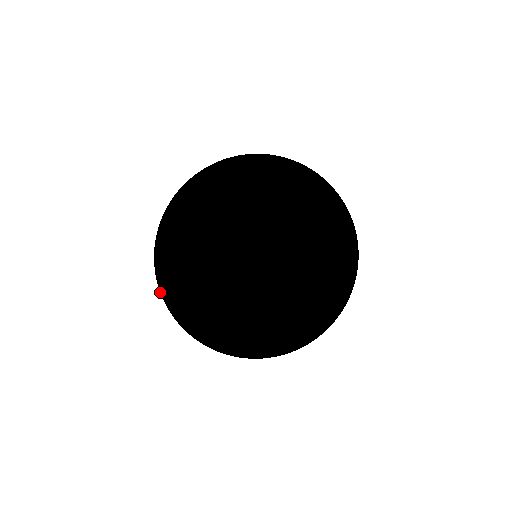
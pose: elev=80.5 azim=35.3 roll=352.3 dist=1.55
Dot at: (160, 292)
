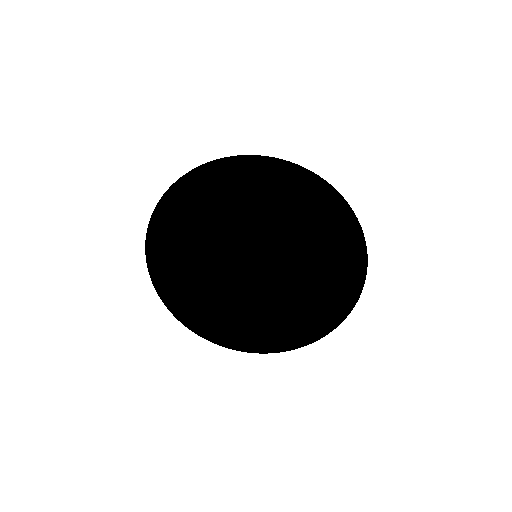
Dot at: occluded
